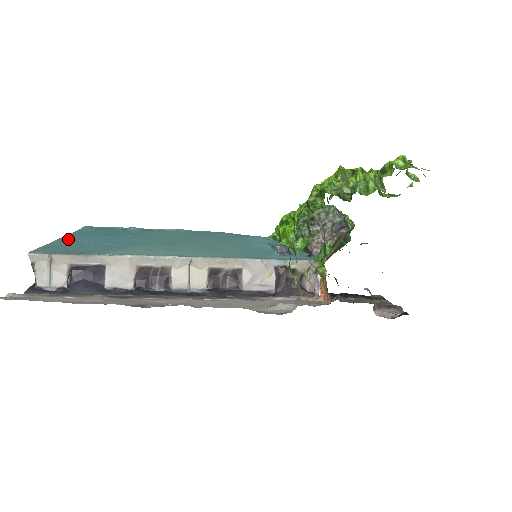
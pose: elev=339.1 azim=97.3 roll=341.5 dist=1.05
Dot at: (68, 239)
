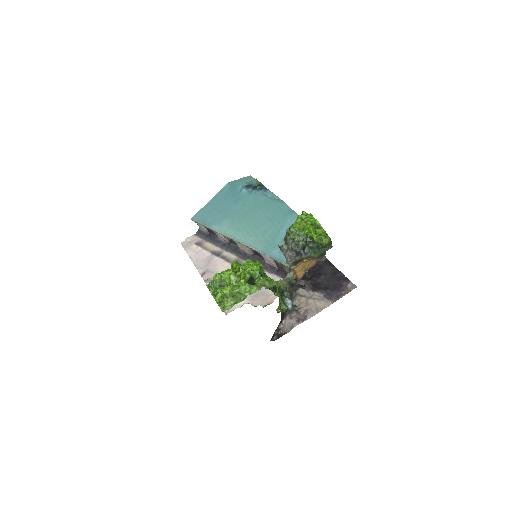
Dot at: (211, 203)
